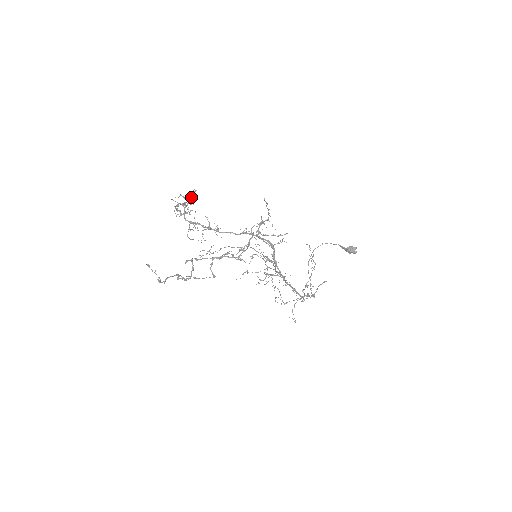
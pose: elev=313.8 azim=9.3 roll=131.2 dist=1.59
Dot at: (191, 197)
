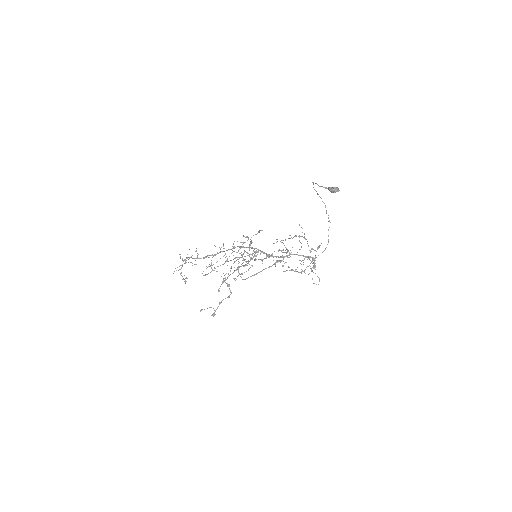
Dot at: (183, 260)
